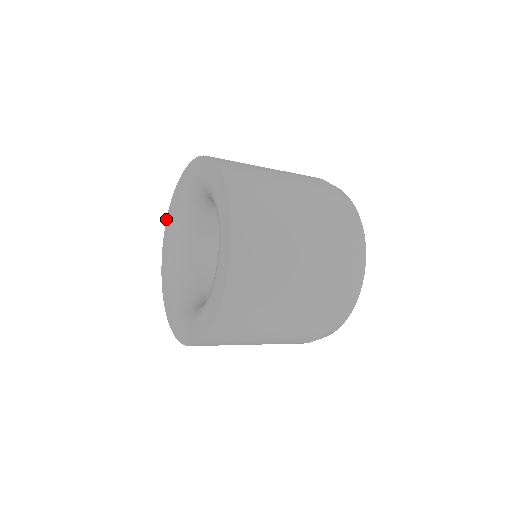
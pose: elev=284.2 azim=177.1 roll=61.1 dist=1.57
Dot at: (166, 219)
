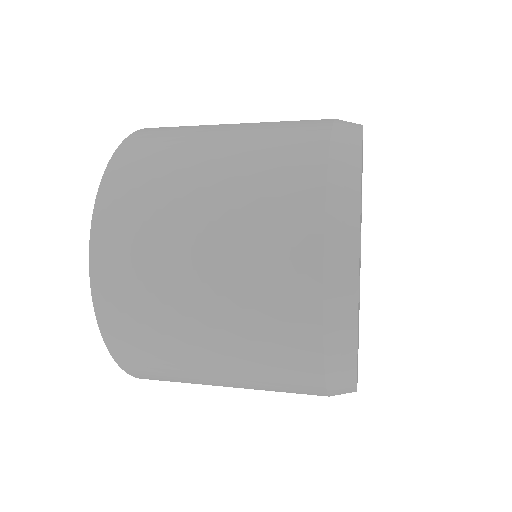
Dot at: occluded
